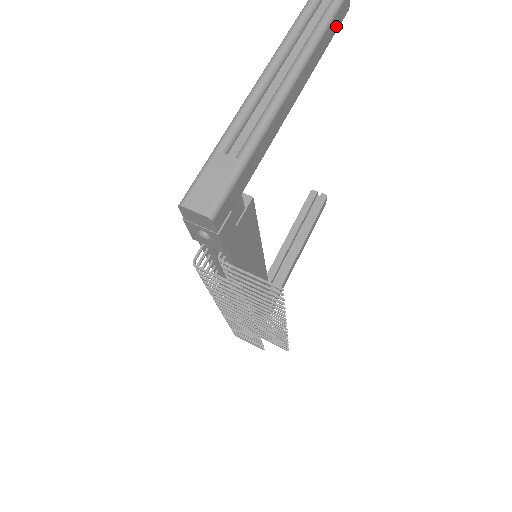
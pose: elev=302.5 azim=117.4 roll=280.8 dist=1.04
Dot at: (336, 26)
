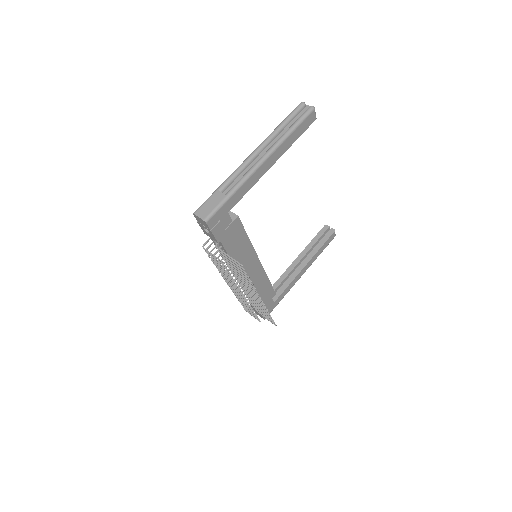
Dot at: (304, 129)
